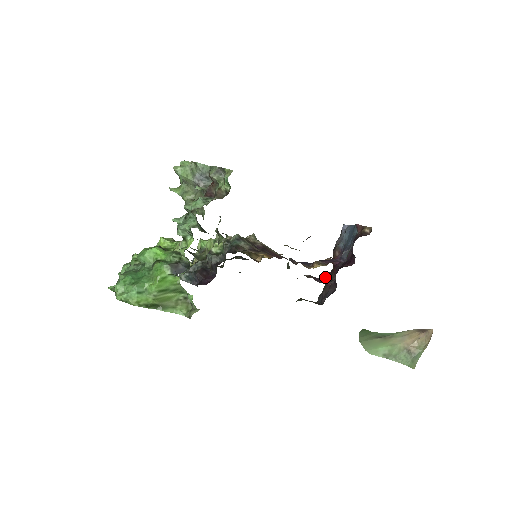
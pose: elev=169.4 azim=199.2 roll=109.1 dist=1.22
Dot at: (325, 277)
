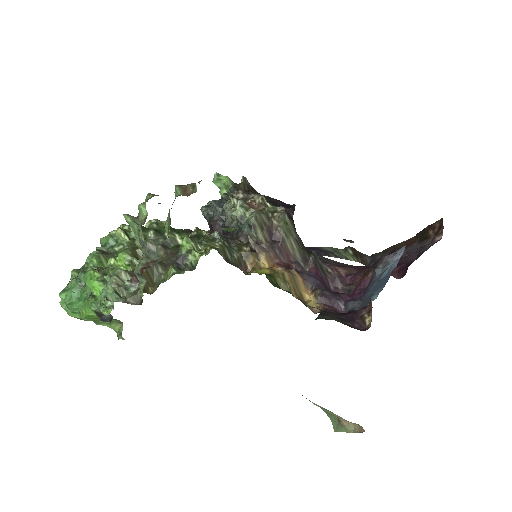
Dot at: (351, 279)
